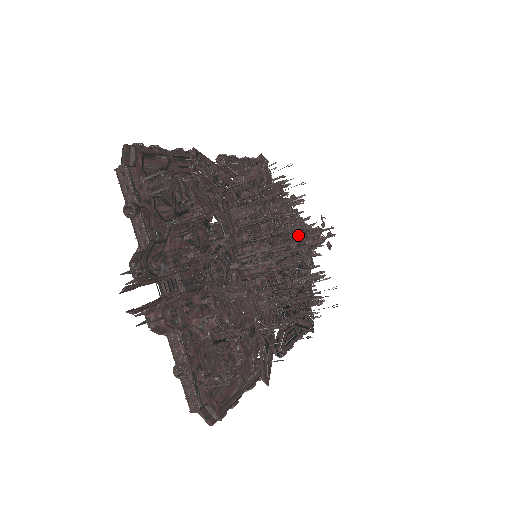
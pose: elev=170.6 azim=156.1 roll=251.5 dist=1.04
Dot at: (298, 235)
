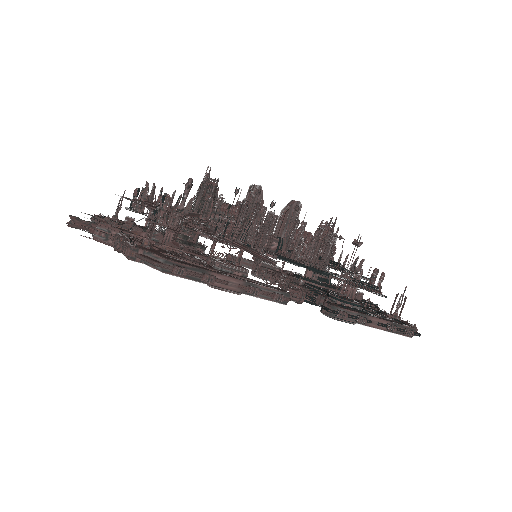
Dot at: (295, 233)
